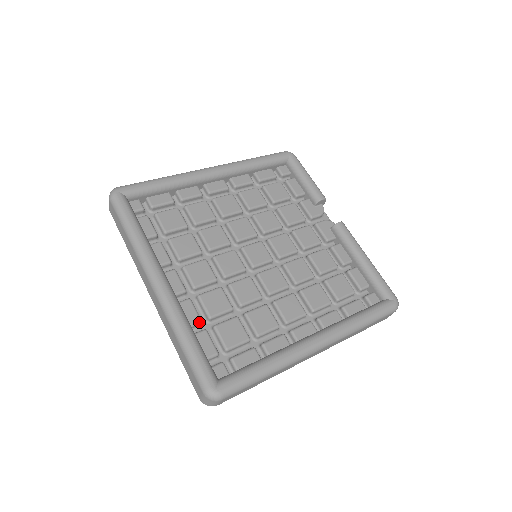
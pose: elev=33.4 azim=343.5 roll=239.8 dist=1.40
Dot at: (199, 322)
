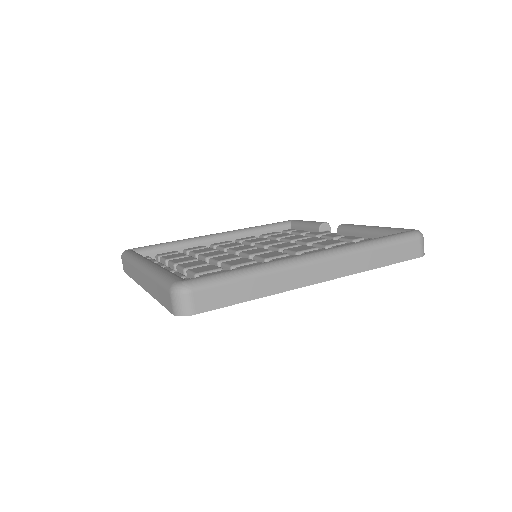
Dot at: (183, 277)
